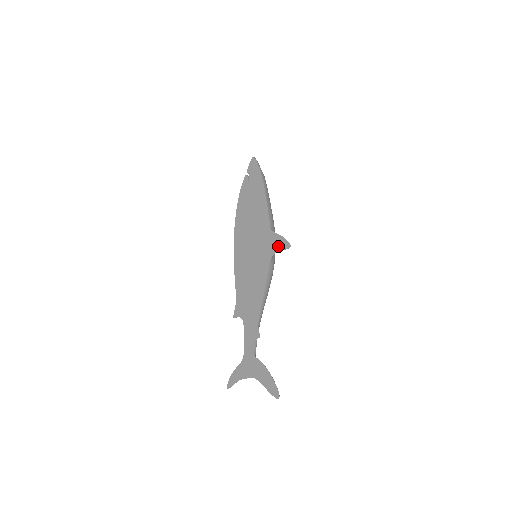
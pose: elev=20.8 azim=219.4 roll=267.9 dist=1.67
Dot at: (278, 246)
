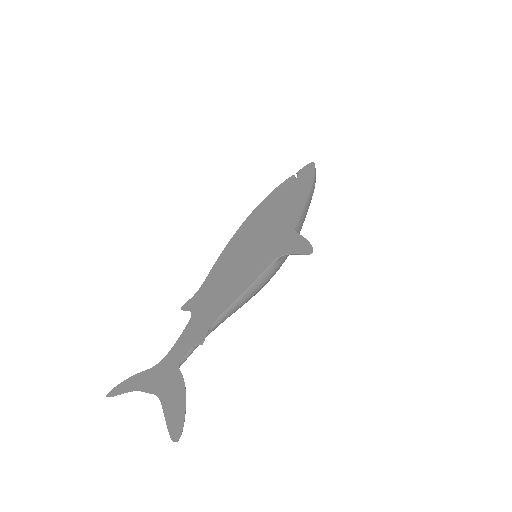
Dot at: (295, 248)
